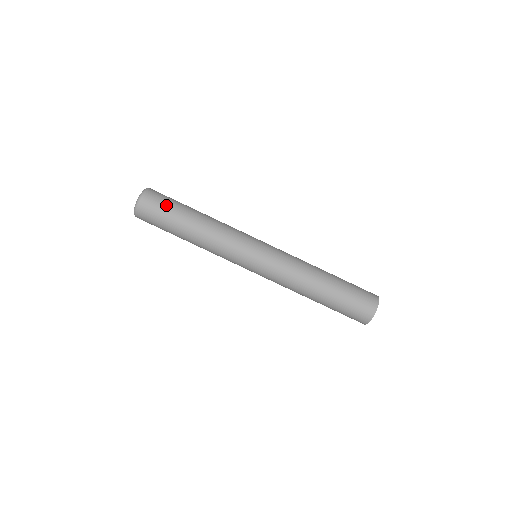
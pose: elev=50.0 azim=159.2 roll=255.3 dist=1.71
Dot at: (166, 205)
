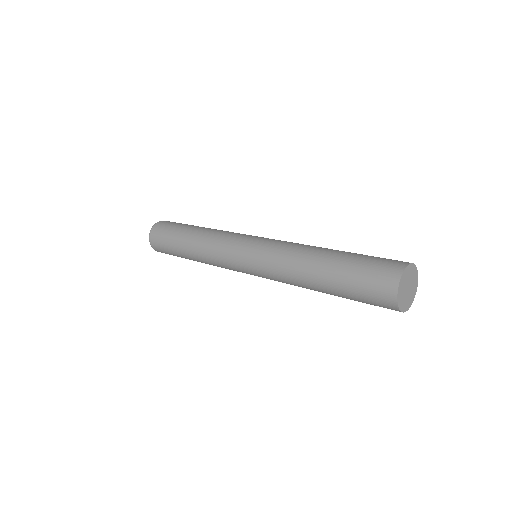
Dot at: (166, 233)
